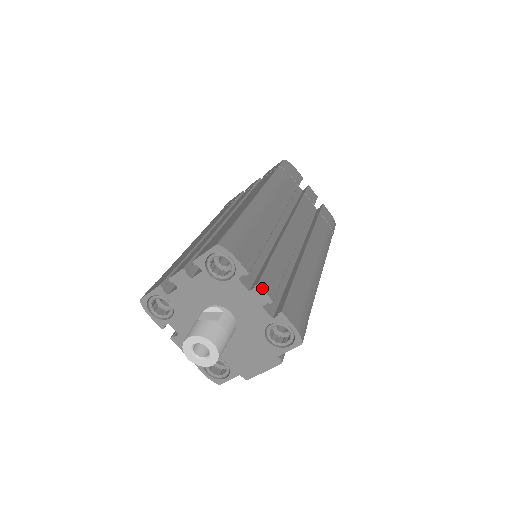
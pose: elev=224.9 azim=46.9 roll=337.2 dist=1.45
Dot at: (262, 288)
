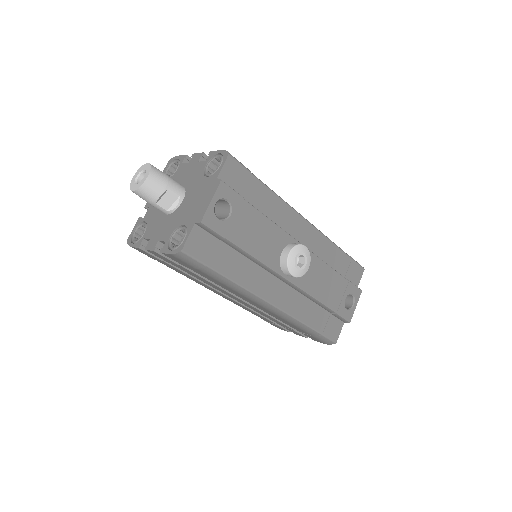
Dot at: (196, 154)
